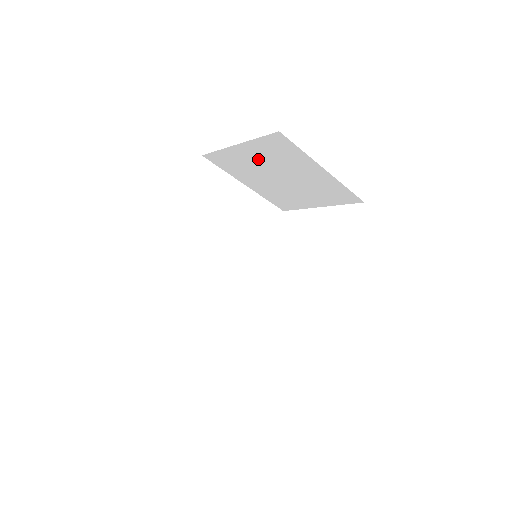
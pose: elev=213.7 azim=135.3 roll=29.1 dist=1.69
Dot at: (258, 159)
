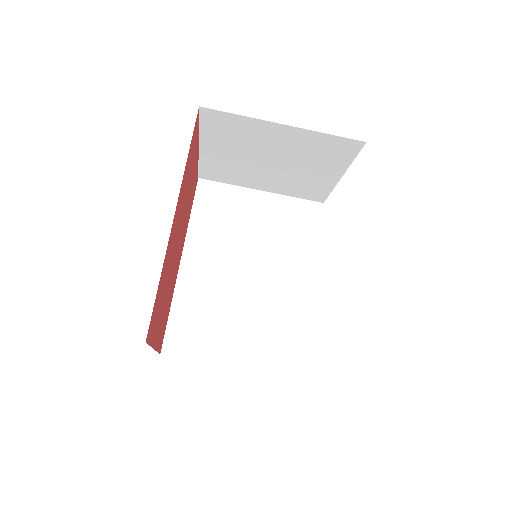
Dot at: (230, 152)
